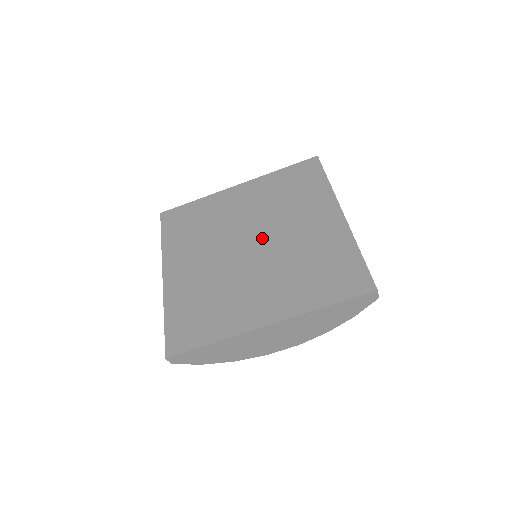
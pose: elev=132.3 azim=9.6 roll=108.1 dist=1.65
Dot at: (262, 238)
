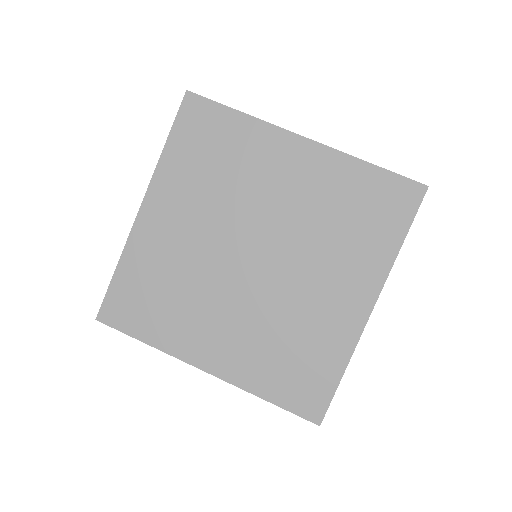
Dot at: (270, 259)
